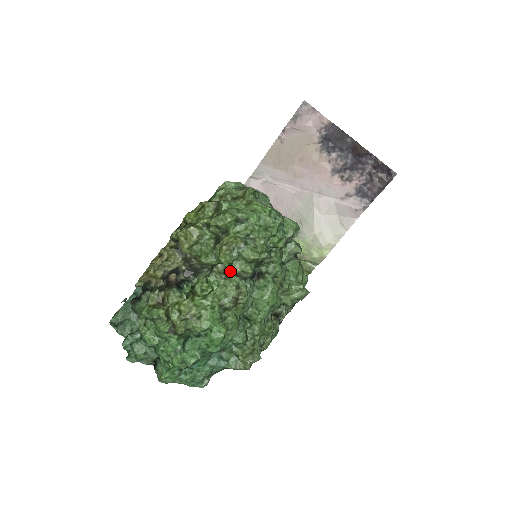
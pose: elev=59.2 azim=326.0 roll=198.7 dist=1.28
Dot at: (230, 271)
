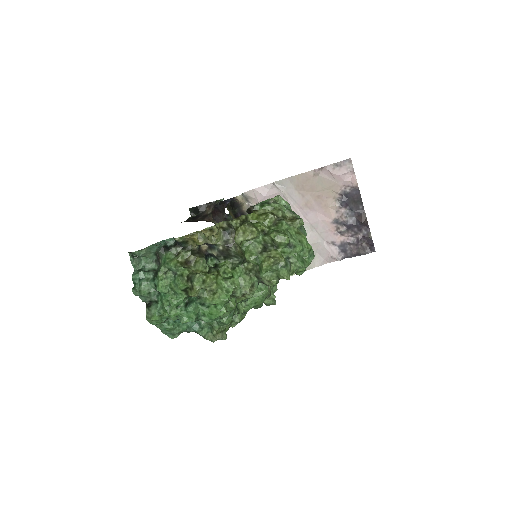
Dot at: (262, 276)
